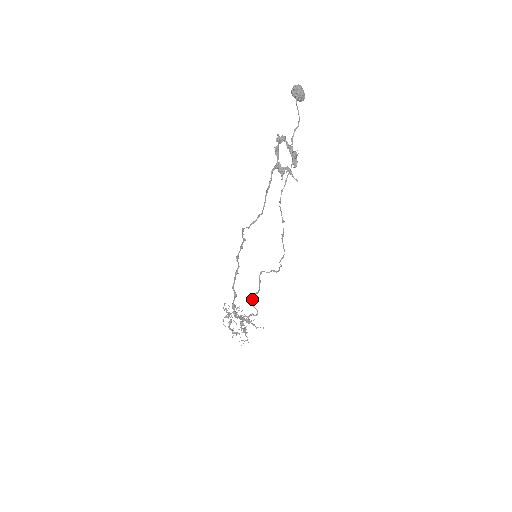
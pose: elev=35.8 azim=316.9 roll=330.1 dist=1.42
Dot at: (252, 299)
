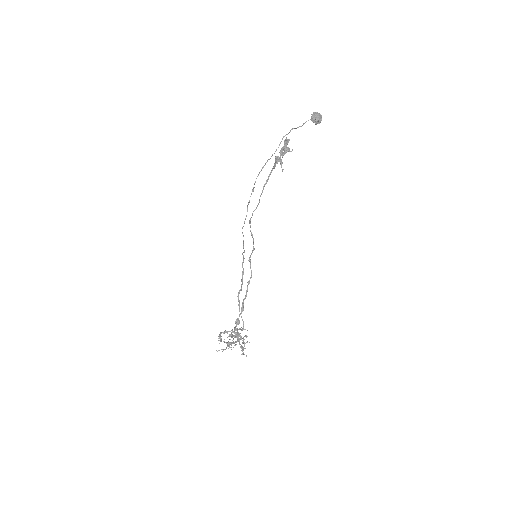
Dot at: (238, 297)
